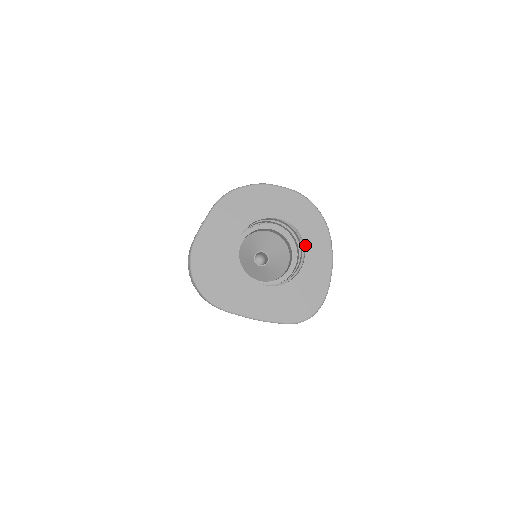
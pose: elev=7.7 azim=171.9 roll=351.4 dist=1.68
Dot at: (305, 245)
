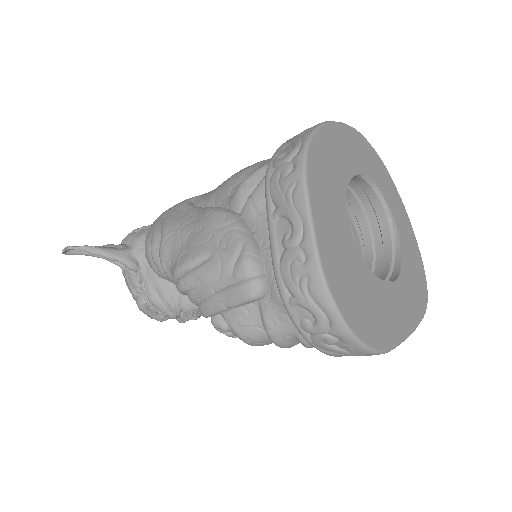
Dot at: (387, 201)
